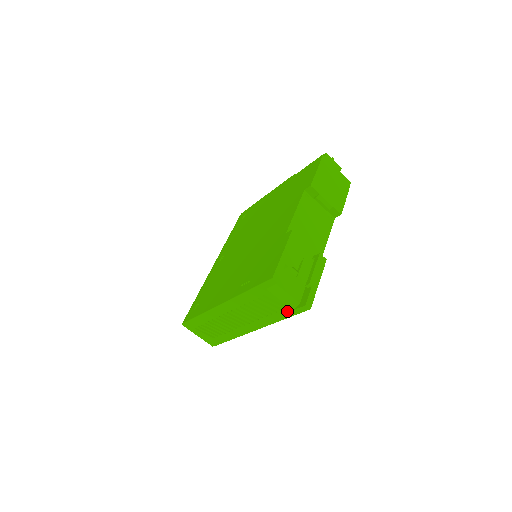
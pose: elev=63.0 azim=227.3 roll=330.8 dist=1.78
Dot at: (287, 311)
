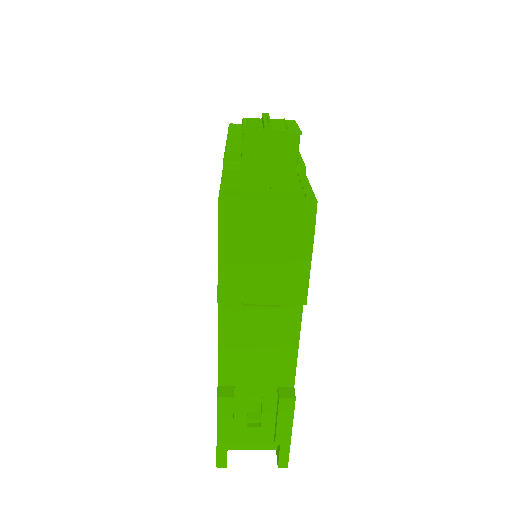
Dot at: occluded
